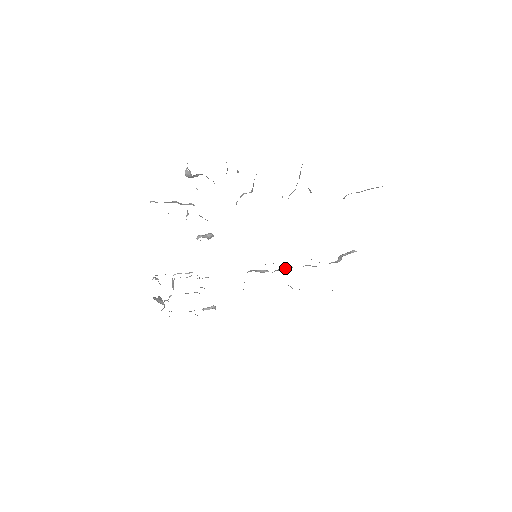
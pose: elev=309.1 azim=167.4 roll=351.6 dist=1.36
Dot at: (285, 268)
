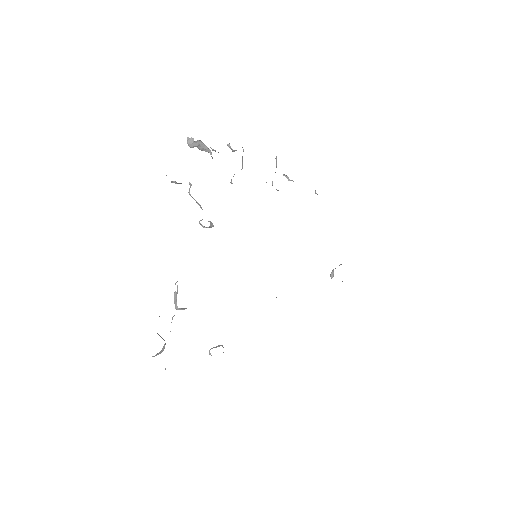
Dot at: occluded
